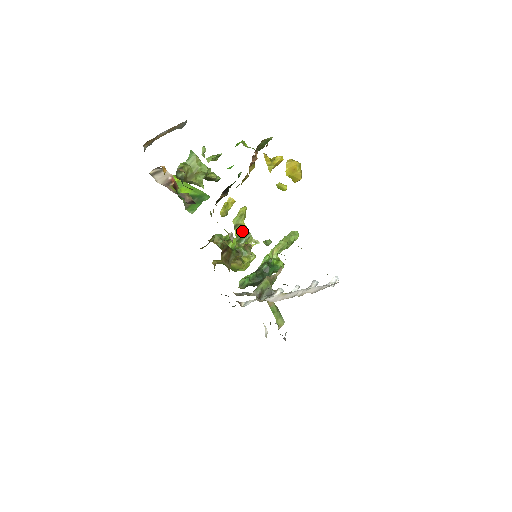
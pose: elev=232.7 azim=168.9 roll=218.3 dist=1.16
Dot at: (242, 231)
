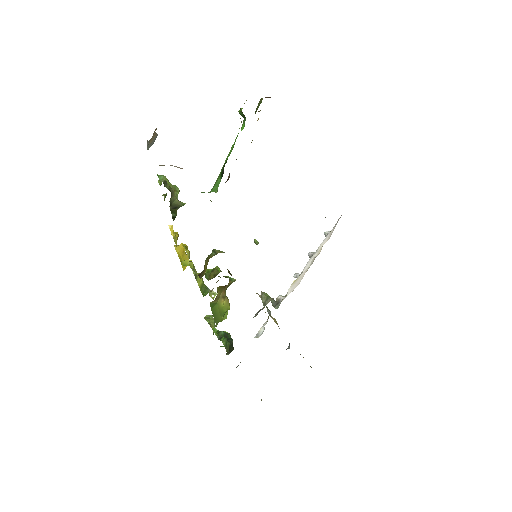
Dot at: (202, 281)
